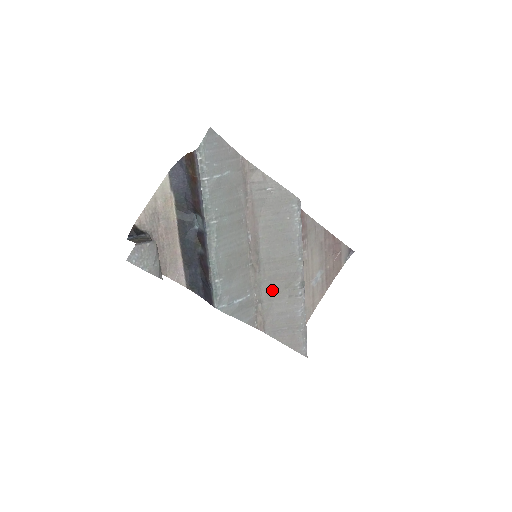
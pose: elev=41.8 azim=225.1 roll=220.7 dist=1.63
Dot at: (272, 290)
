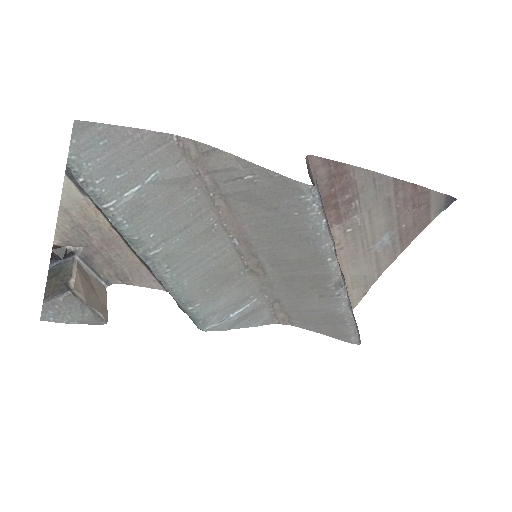
Dot at: (292, 290)
